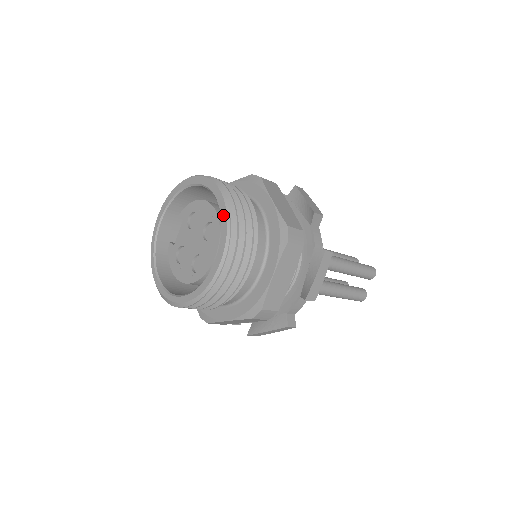
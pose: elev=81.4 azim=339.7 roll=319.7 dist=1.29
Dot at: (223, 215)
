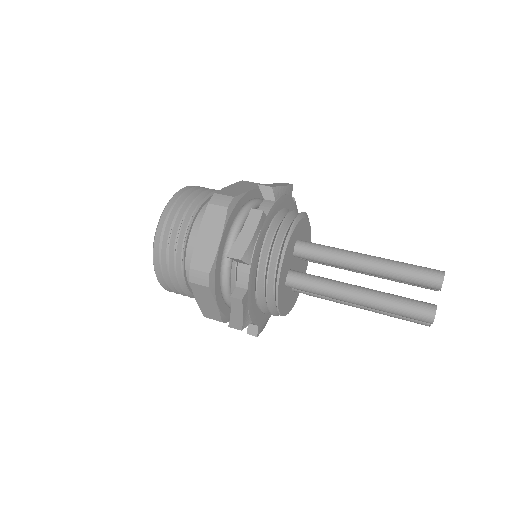
Dot at: (174, 198)
